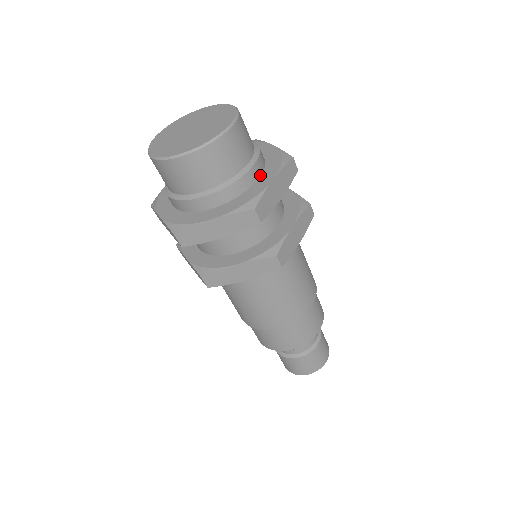
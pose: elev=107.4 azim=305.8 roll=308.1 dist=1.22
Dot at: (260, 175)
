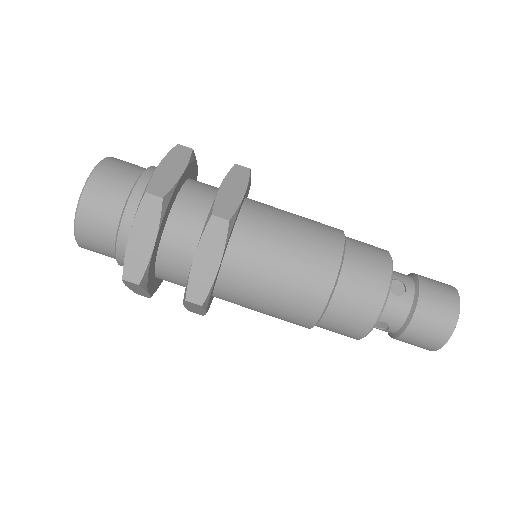
Dot at: occluded
